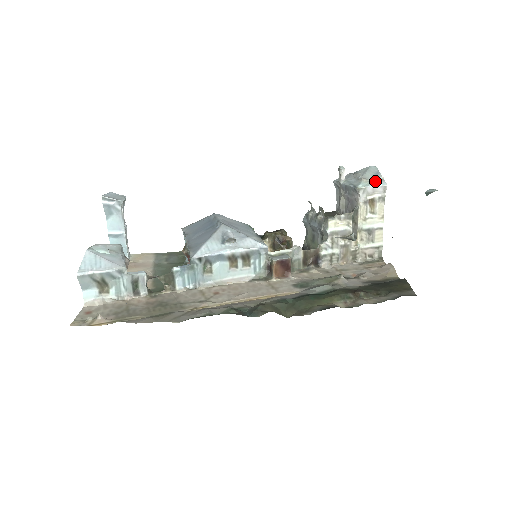
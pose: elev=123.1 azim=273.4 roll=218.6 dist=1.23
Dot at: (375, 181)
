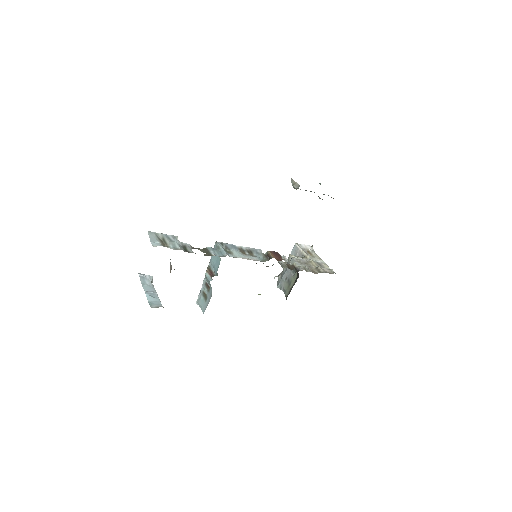
Dot at: occluded
